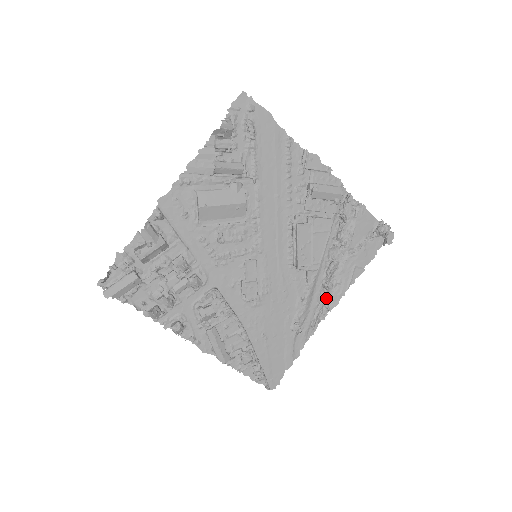
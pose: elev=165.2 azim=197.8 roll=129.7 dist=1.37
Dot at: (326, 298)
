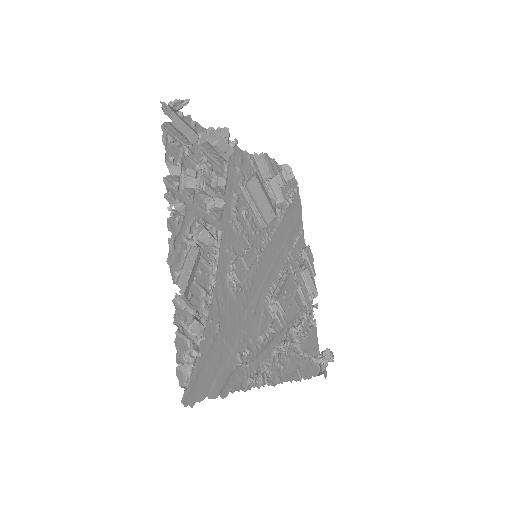
Dot at: (269, 368)
